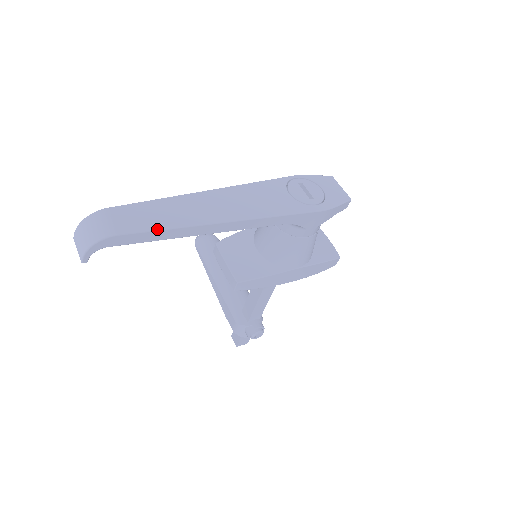
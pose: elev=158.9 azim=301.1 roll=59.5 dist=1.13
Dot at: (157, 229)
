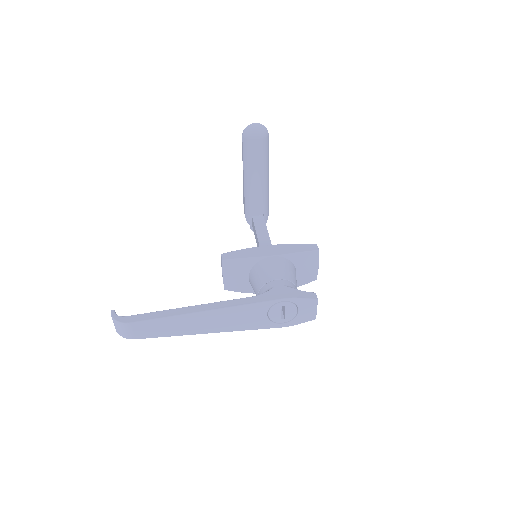
Dot at: occluded
